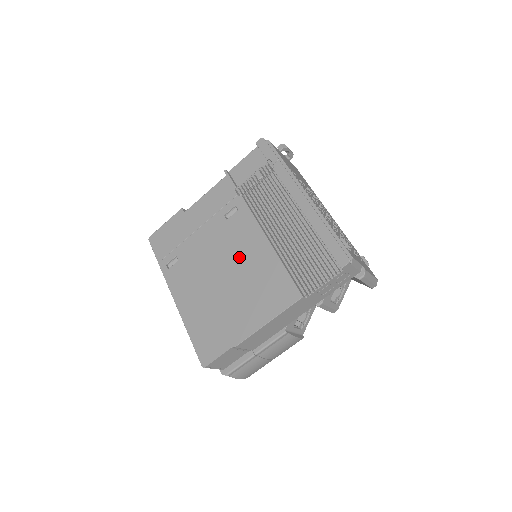
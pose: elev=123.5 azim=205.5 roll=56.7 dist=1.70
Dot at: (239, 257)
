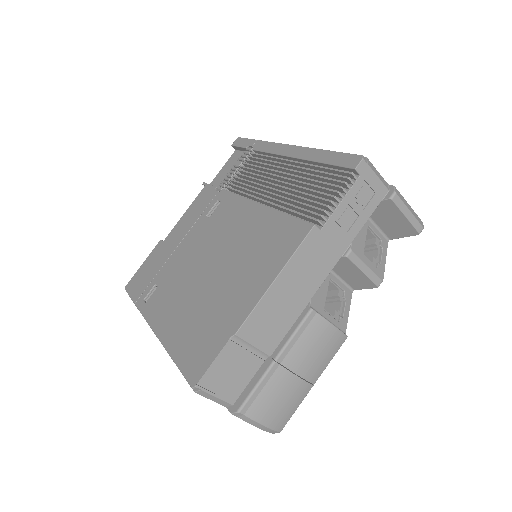
Dot at: (227, 239)
